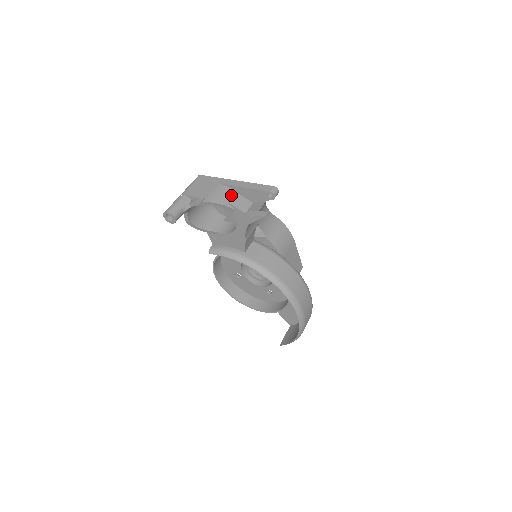
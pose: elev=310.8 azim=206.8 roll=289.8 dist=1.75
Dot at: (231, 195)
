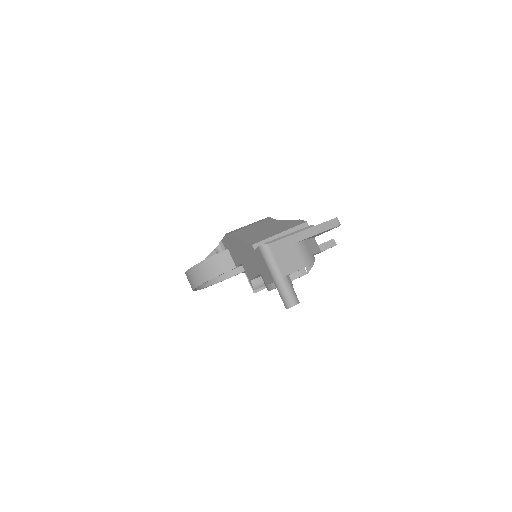
Dot at: (308, 246)
